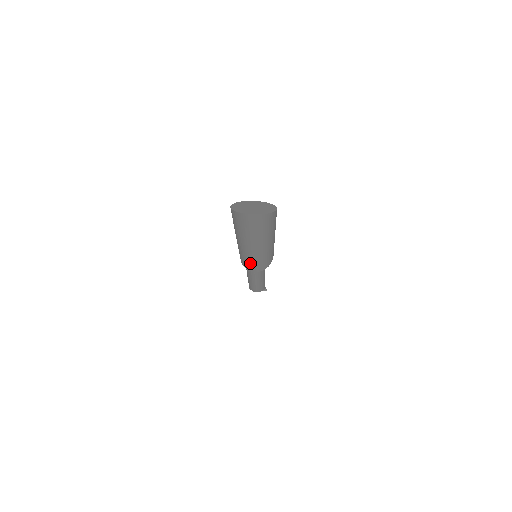
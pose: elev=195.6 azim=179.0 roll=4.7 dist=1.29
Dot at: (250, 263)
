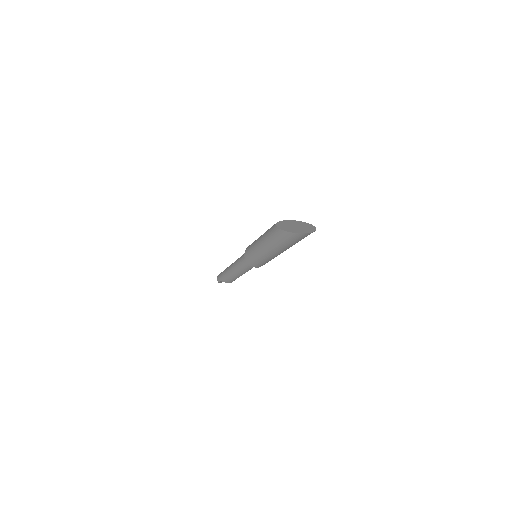
Dot at: (265, 262)
